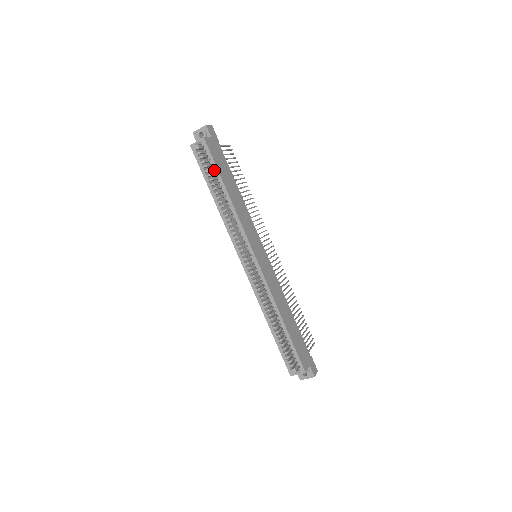
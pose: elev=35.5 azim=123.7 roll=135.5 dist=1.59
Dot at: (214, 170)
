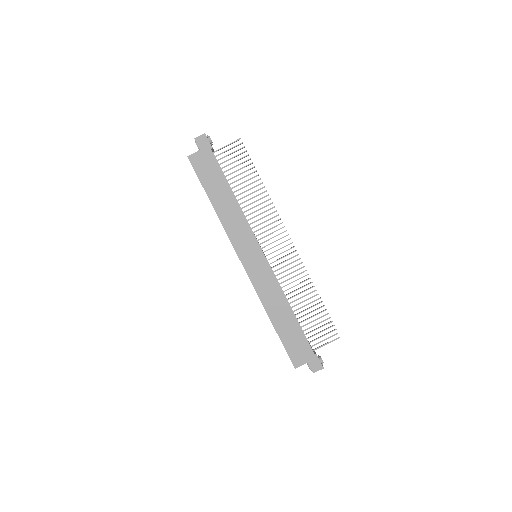
Dot at: occluded
